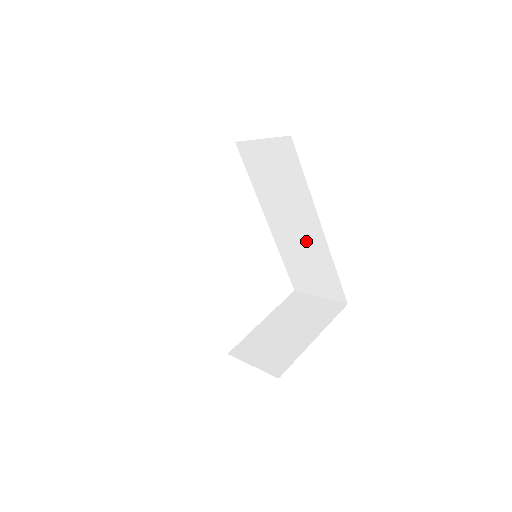
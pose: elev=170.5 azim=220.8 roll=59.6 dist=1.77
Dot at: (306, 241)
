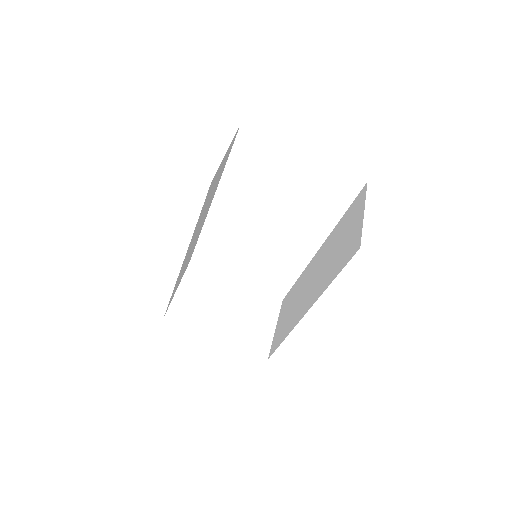
Dot at: (303, 299)
